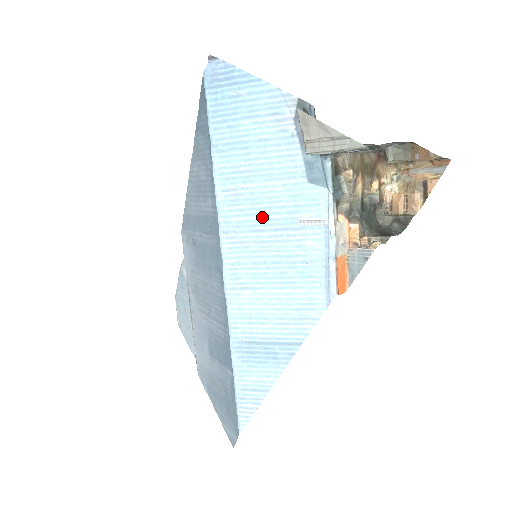
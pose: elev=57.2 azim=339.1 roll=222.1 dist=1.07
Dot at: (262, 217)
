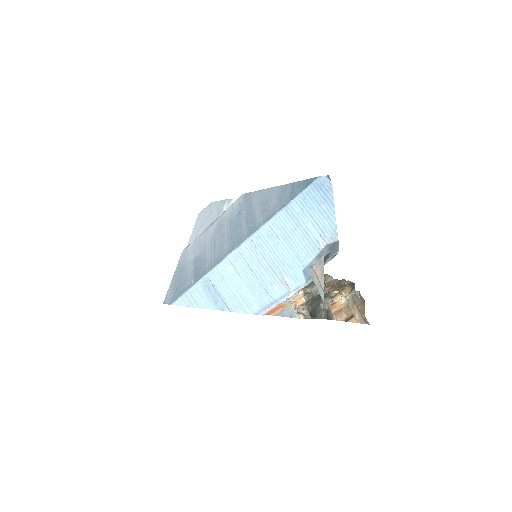
Dot at: (272, 256)
